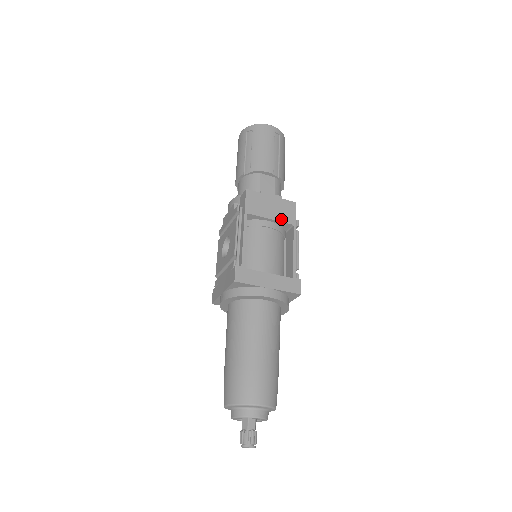
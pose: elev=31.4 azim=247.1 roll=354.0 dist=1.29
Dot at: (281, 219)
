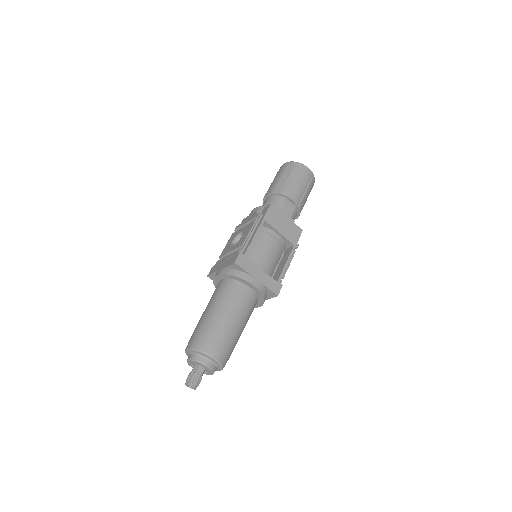
Dot at: (287, 236)
